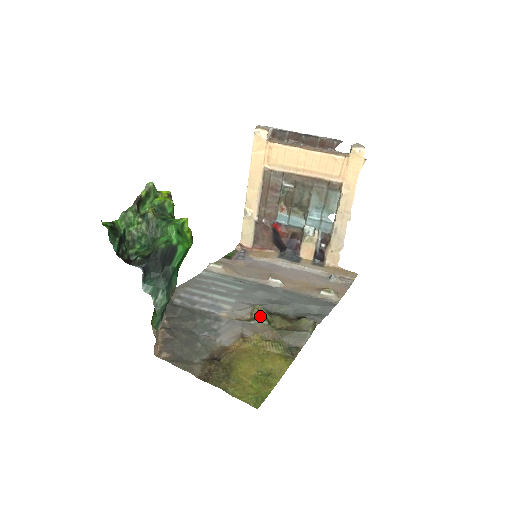
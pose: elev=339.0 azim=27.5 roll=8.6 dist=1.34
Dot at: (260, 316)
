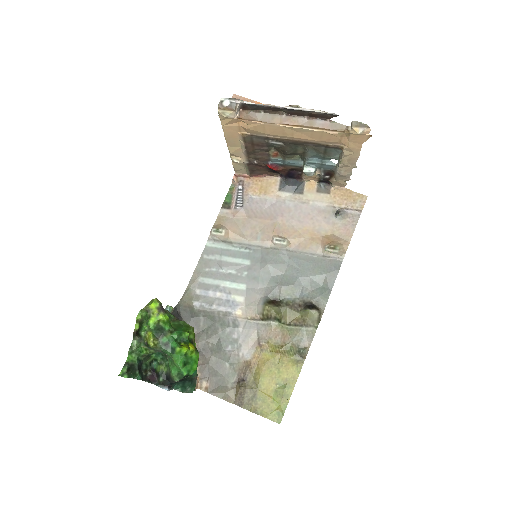
Dot at: (271, 317)
